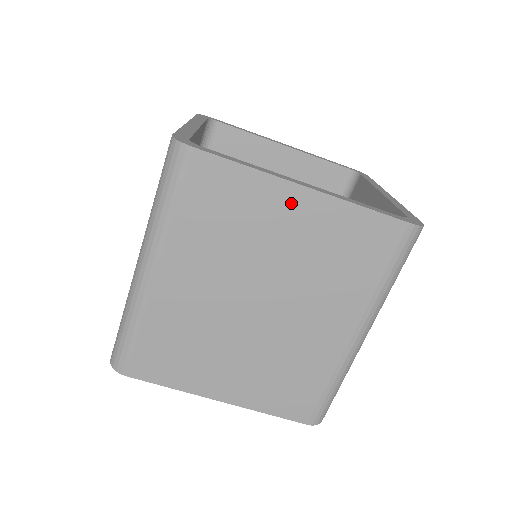
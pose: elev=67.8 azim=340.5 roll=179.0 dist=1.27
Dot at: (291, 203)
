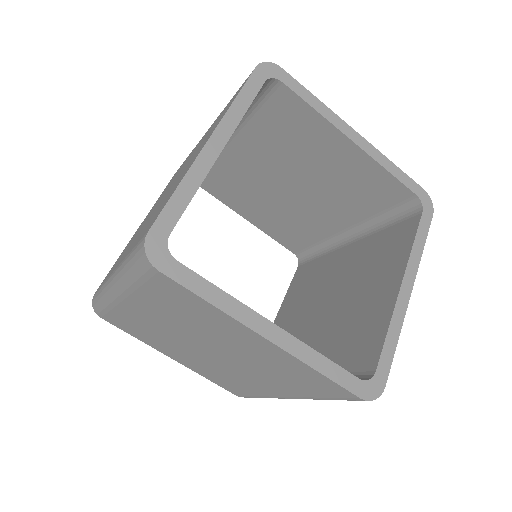
Dot at: (251, 338)
